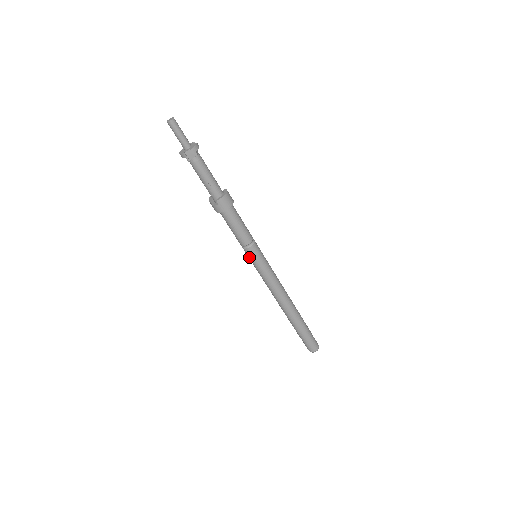
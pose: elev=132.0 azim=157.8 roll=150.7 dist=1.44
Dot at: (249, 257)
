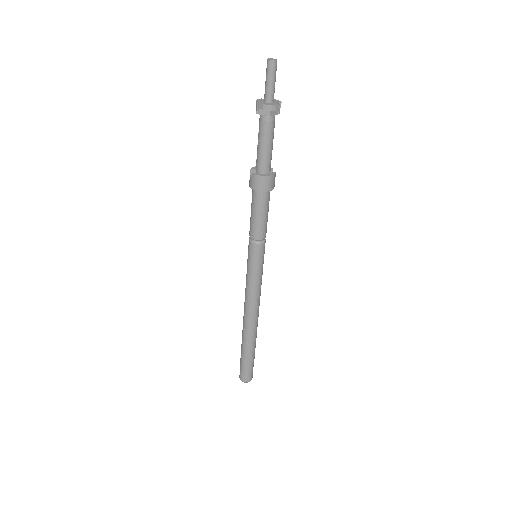
Dot at: (248, 250)
